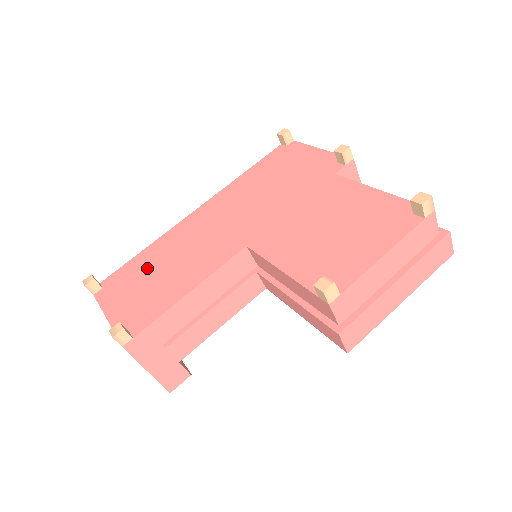
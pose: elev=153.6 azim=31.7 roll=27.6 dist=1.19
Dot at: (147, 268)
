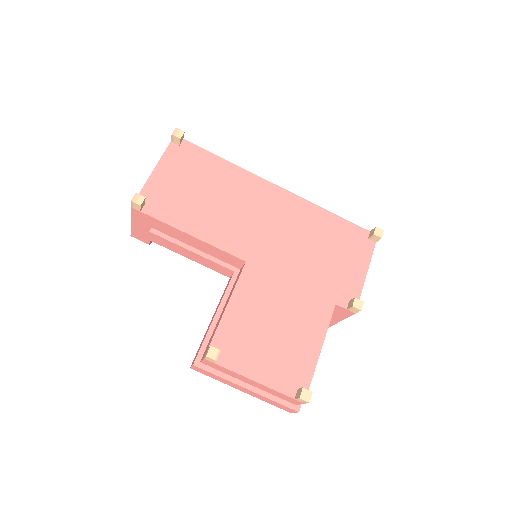
Dot at: (207, 178)
